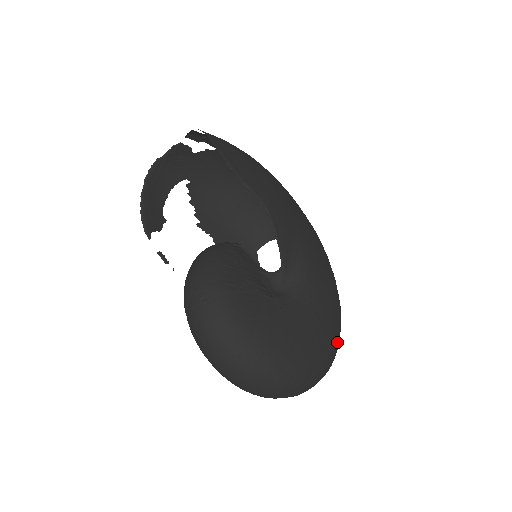
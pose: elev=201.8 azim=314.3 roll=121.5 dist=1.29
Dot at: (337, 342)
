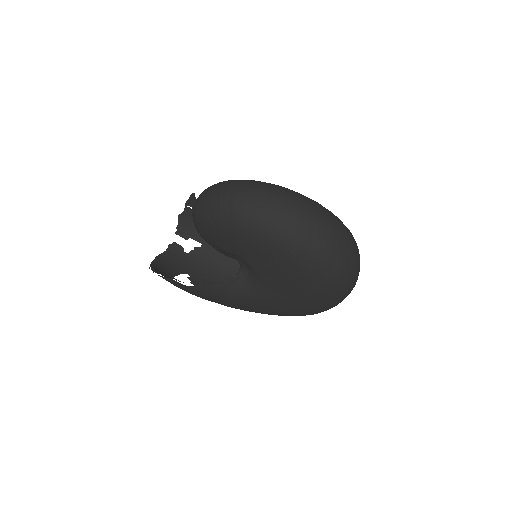
Dot at: occluded
